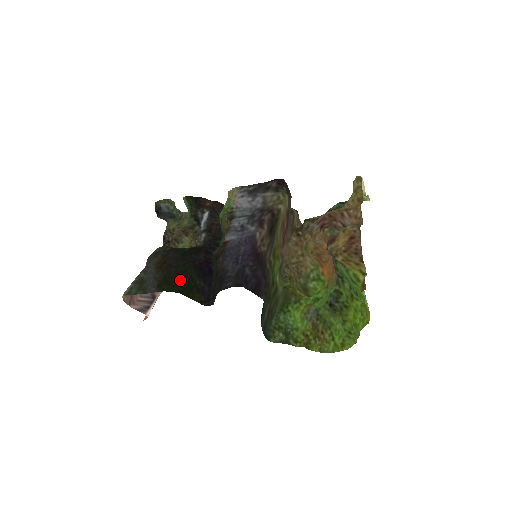
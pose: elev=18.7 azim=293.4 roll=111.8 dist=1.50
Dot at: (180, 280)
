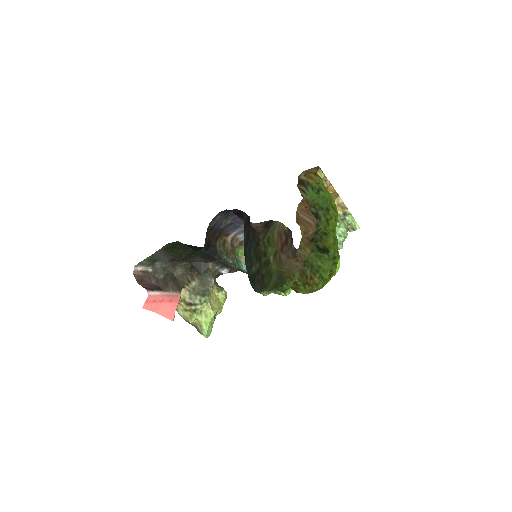
Dot at: (183, 245)
